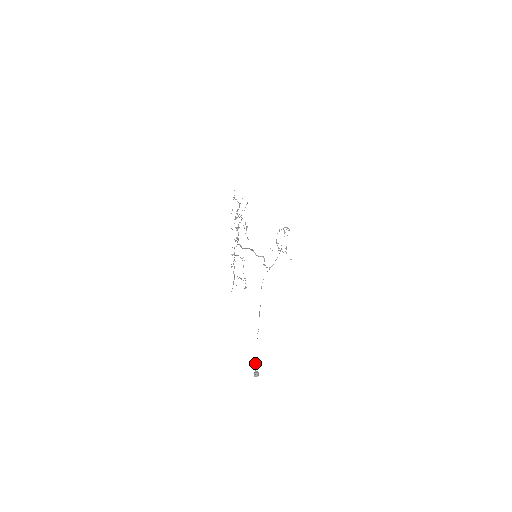
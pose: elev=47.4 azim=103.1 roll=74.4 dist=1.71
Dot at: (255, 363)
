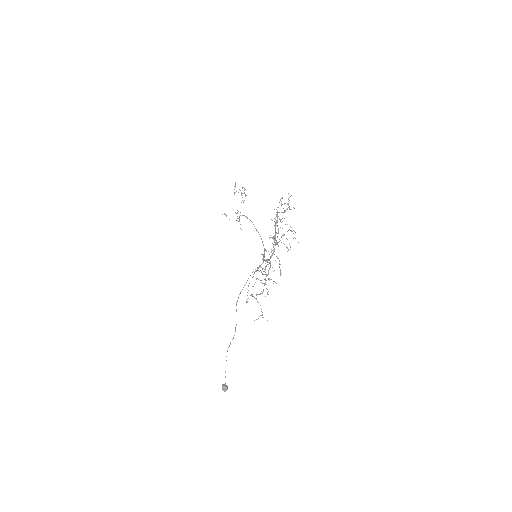
Dot at: (225, 376)
